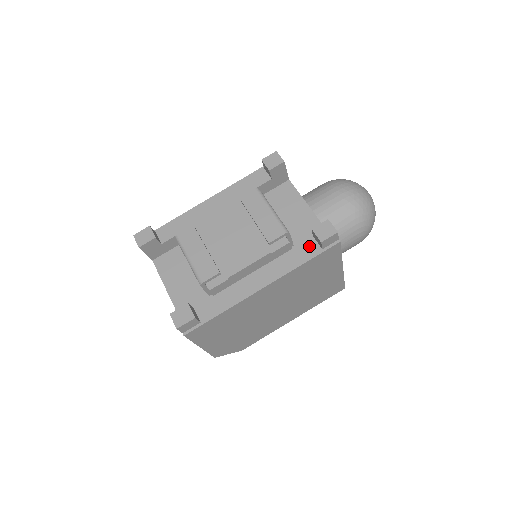
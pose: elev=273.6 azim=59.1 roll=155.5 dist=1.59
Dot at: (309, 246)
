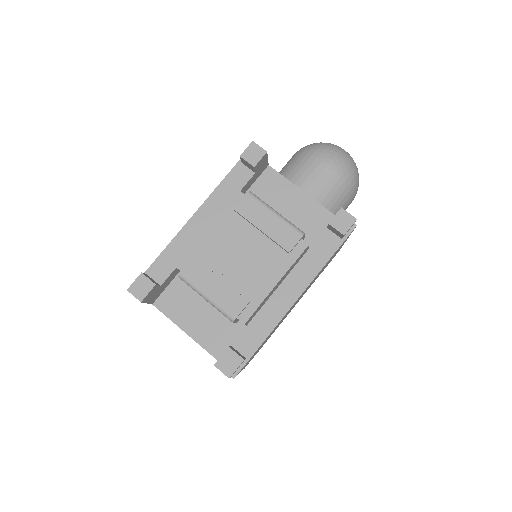
Dot at: (327, 240)
